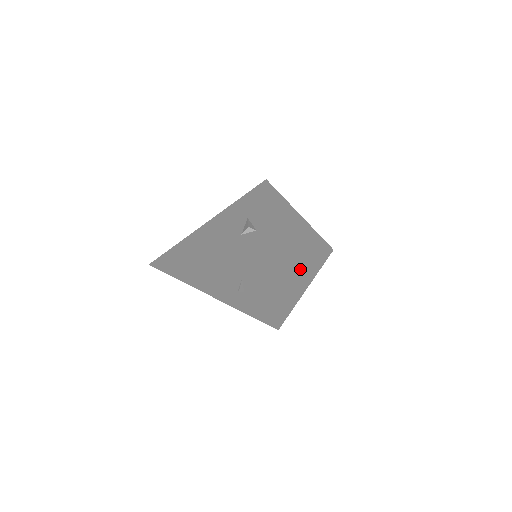
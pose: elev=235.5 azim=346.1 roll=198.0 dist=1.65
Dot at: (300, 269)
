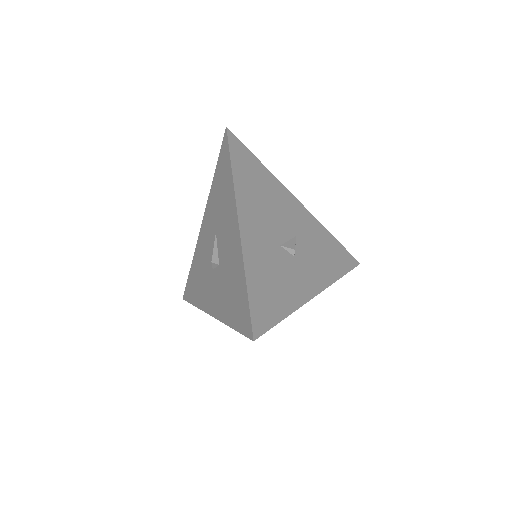
Dot at: occluded
